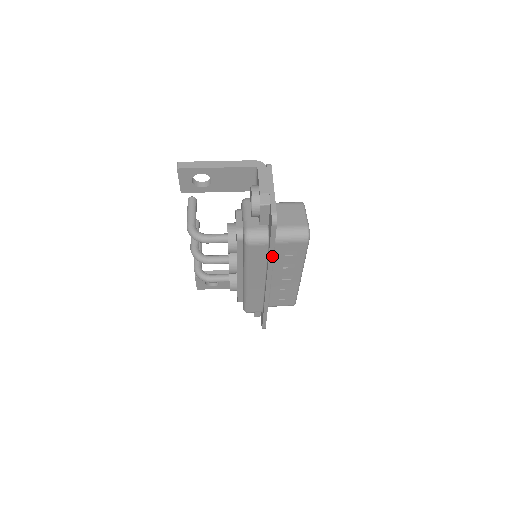
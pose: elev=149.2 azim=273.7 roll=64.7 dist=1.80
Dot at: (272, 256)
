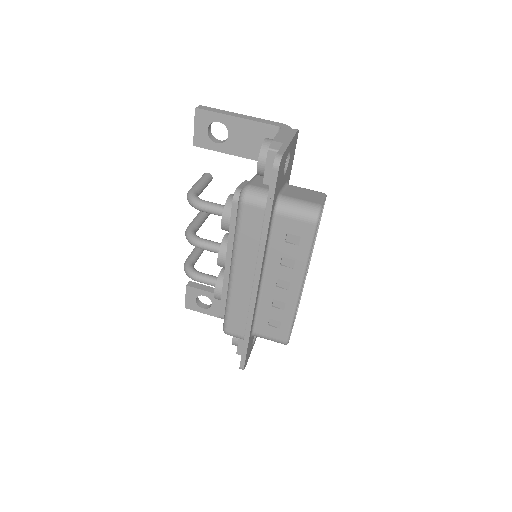
Dot at: (267, 227)
